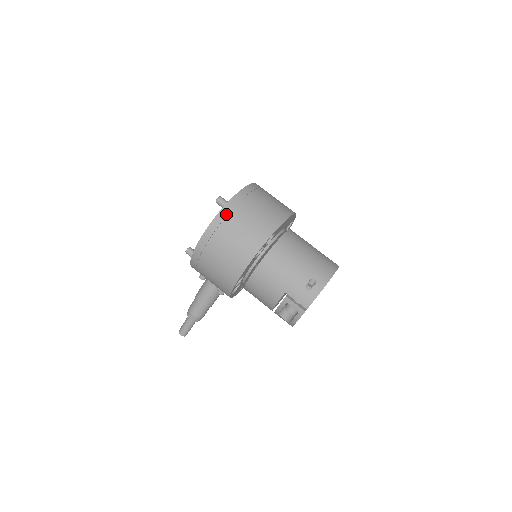
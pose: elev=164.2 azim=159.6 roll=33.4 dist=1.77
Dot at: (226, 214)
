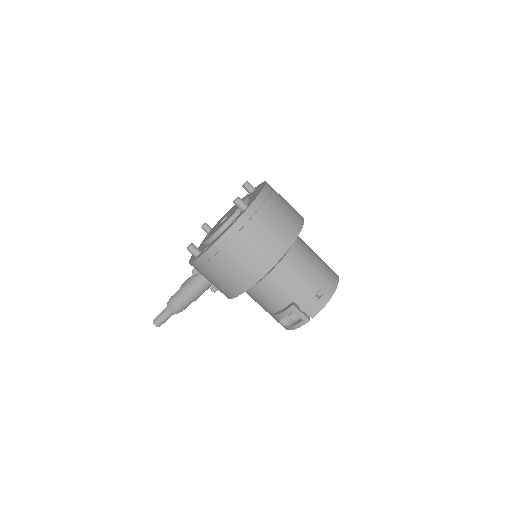
Dot at: (248, 219)
